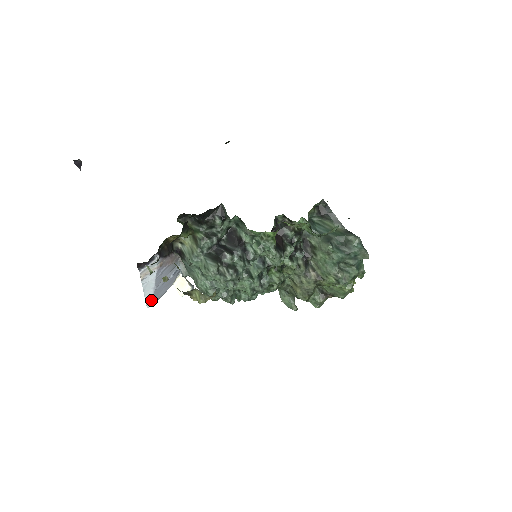
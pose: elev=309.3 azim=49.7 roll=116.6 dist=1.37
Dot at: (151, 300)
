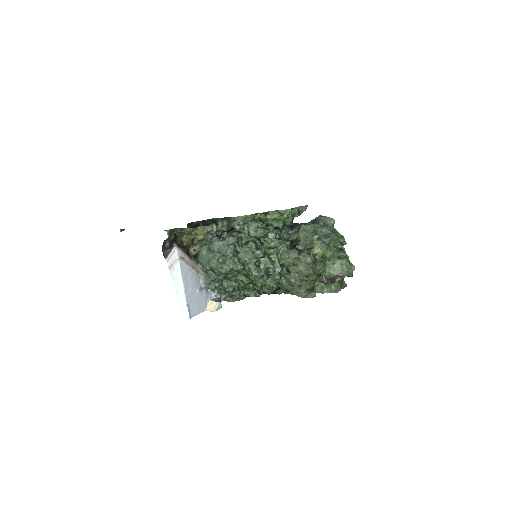
Dot at: (186, 307)
